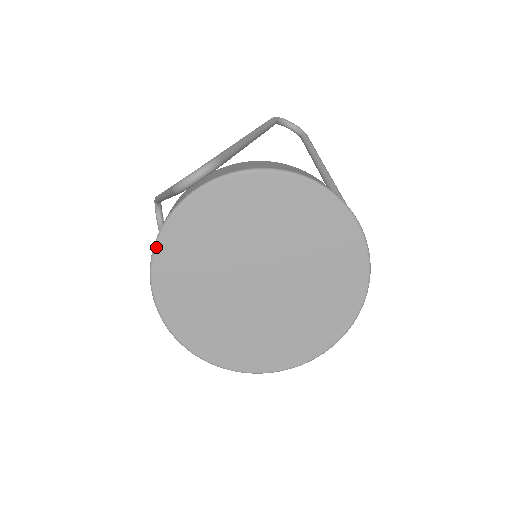
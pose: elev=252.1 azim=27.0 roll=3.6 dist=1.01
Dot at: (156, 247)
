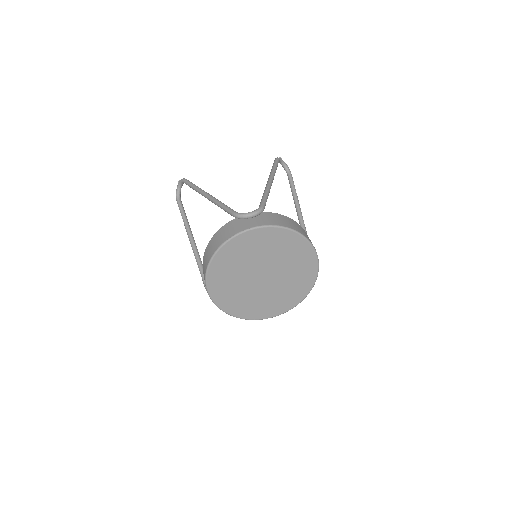
Dot at: (221, 247)
